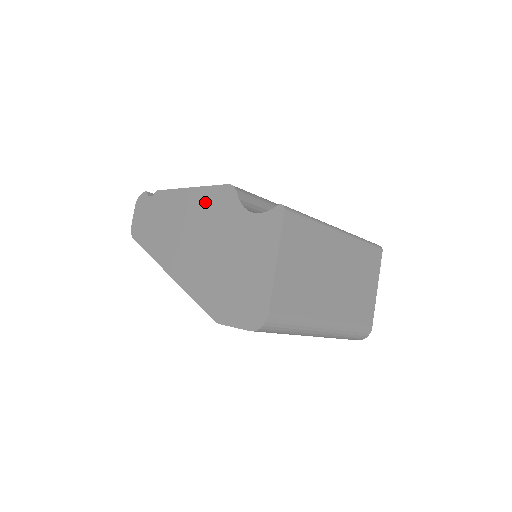
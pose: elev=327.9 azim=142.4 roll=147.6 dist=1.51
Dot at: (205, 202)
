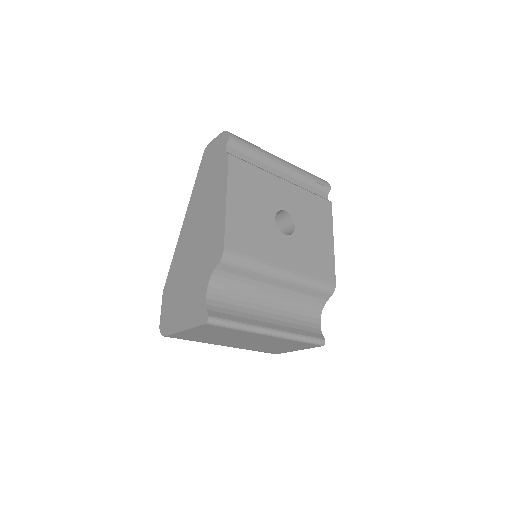
Dot at: (216, 229)
